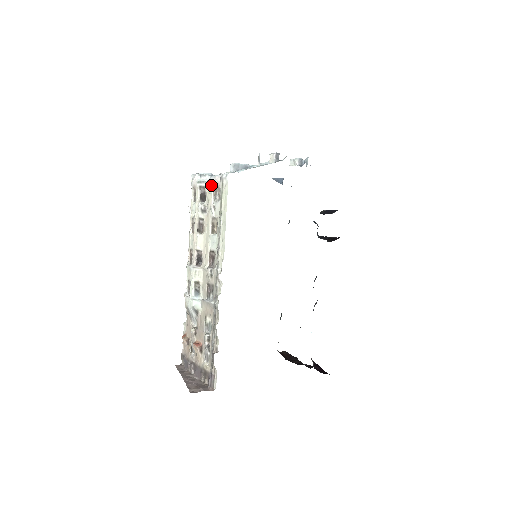
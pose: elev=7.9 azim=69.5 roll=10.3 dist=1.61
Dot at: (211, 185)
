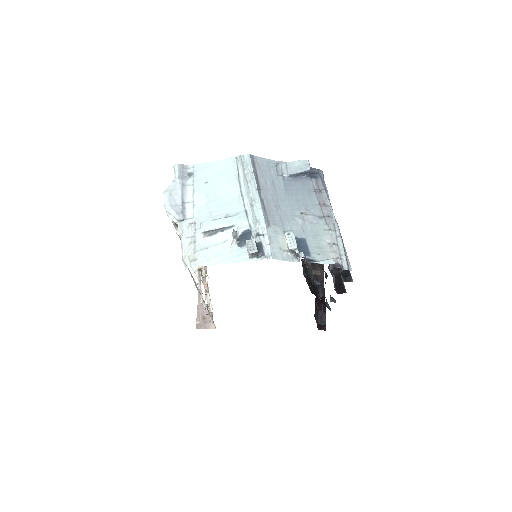
Dot at: occluded
